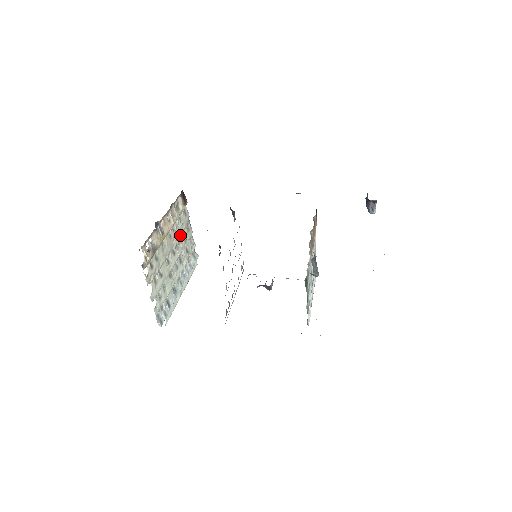
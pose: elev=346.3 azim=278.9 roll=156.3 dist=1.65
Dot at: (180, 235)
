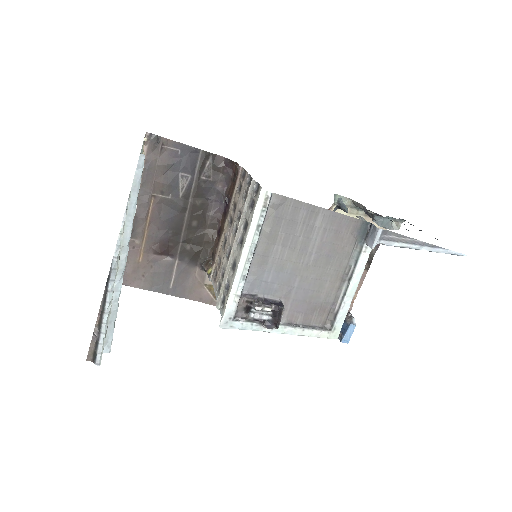
Dot at: occluded
